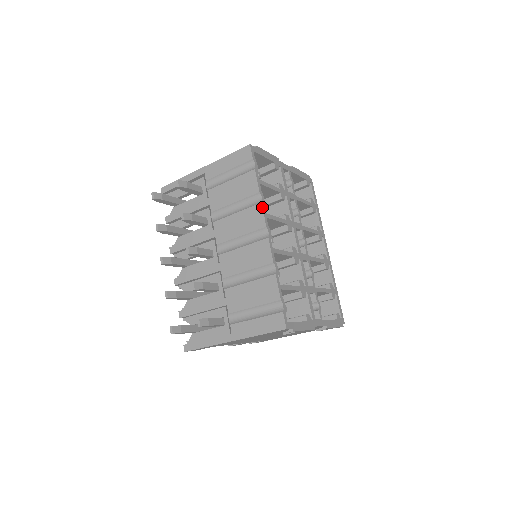
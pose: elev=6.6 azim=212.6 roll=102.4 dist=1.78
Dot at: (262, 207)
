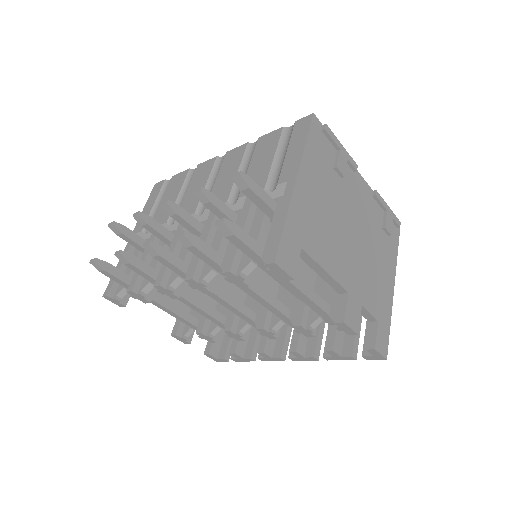
Dot at: (201, 163)
